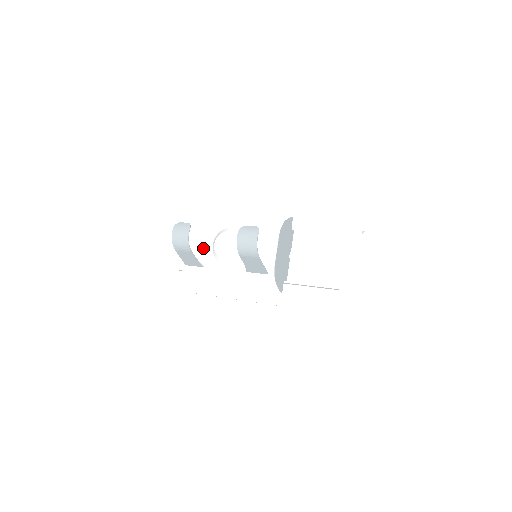
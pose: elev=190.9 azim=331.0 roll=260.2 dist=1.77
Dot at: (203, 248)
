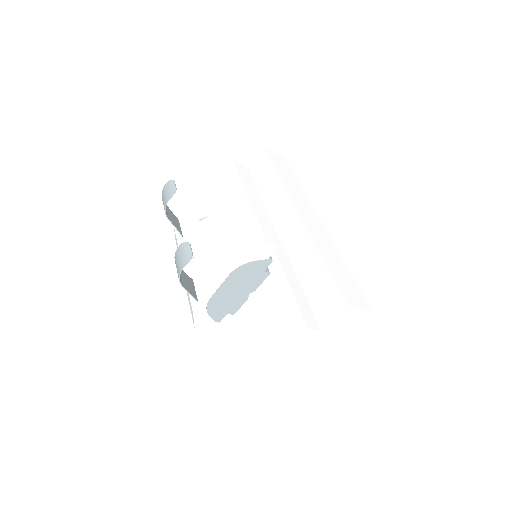
Dot at: (192, 218)
